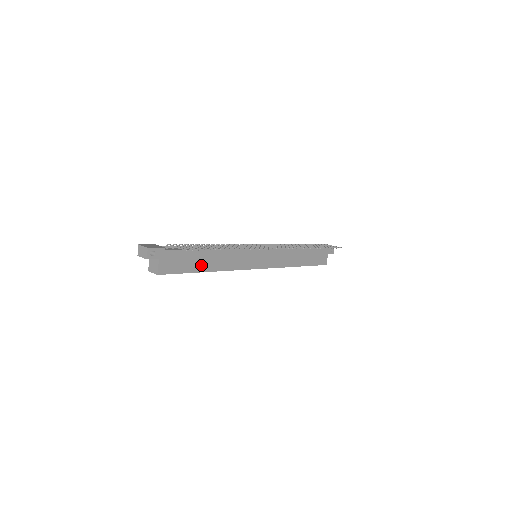
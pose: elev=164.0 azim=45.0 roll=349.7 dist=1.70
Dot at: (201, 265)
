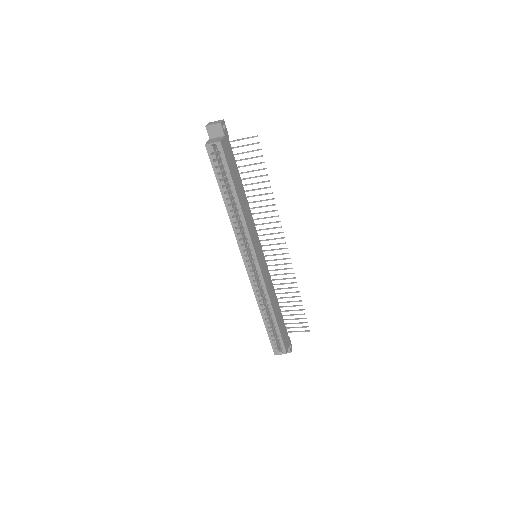
Dot at: (238, 188)
